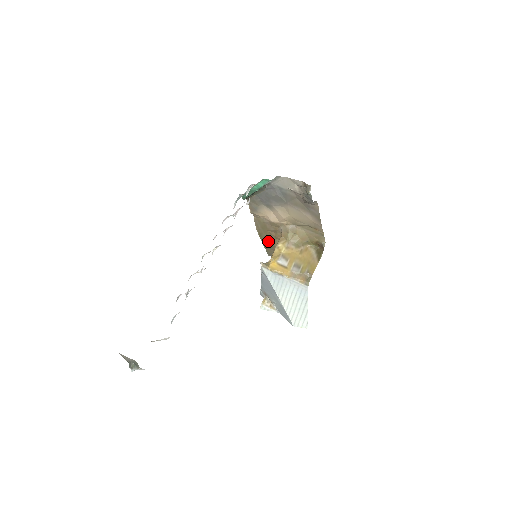
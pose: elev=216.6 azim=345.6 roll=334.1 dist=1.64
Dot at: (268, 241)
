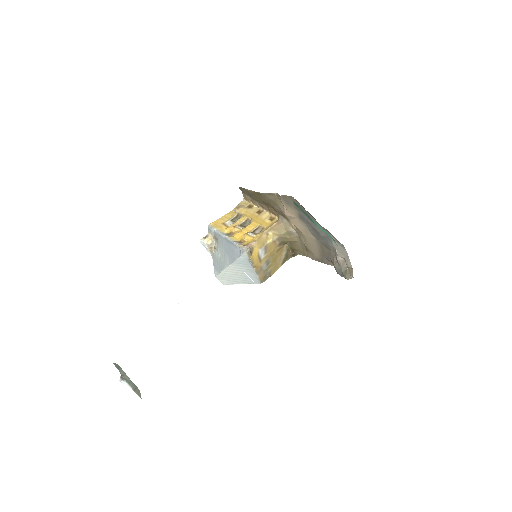
Dot at: (258, 198)
